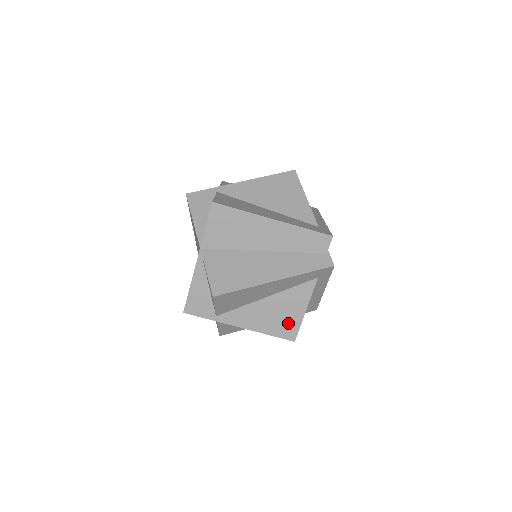
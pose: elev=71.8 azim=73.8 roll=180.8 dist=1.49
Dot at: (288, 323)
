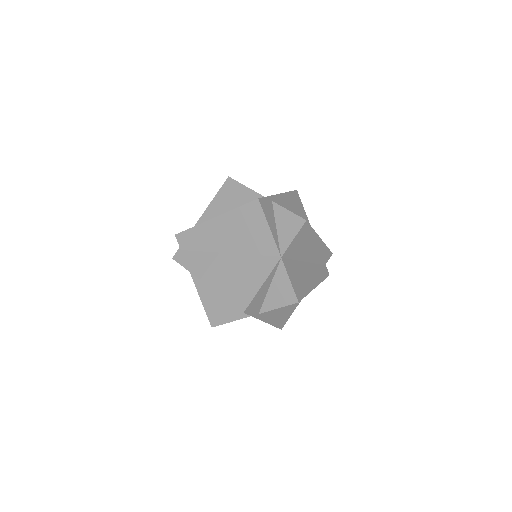
Dot at: (286, 316)
